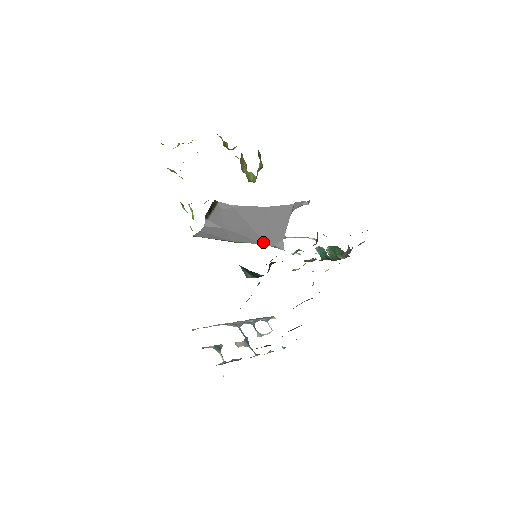
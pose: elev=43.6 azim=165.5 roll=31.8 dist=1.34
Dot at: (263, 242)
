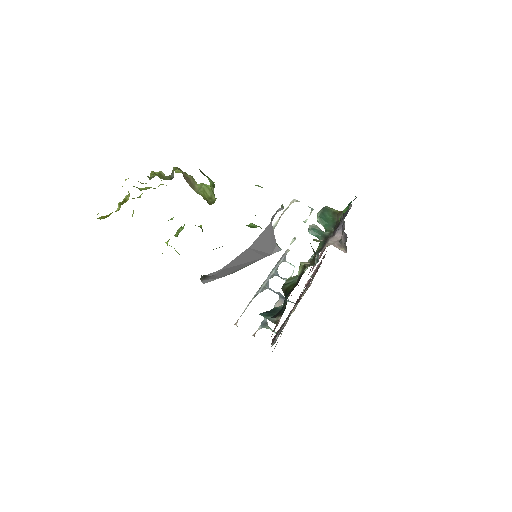
Dot at: (260, 259)
